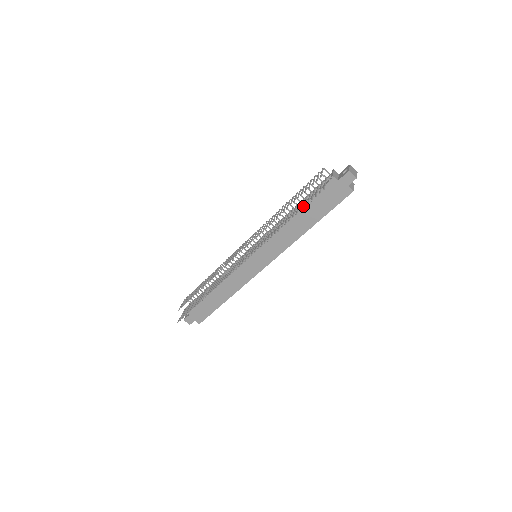
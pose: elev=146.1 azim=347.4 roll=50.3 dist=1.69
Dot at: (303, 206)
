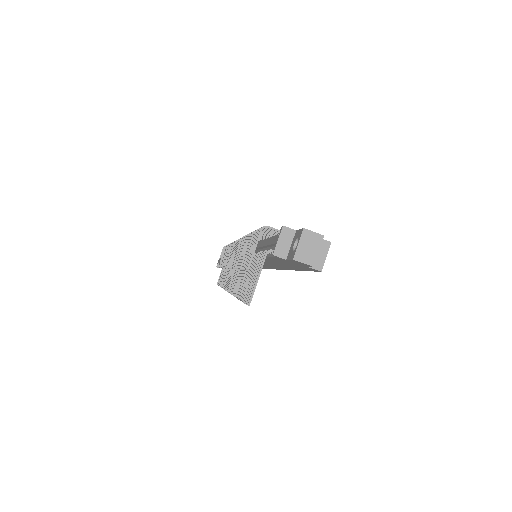
Dot at: (242, 295)
